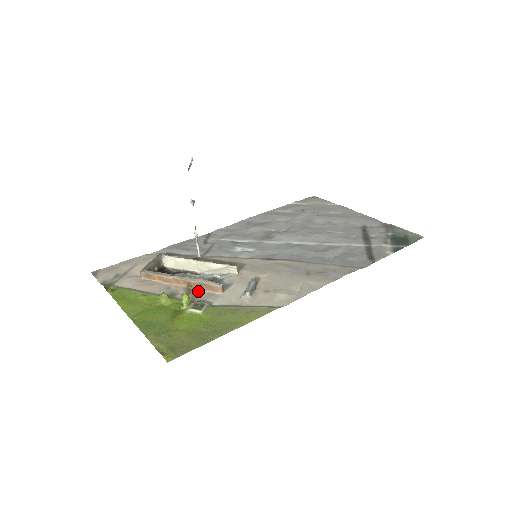
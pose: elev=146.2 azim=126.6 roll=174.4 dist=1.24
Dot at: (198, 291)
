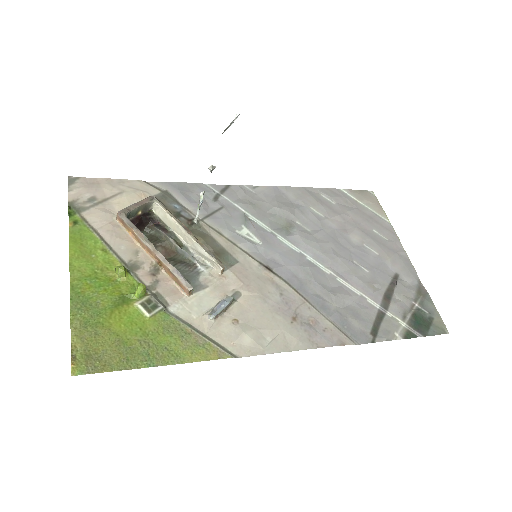
Dot at: (164, 277)
